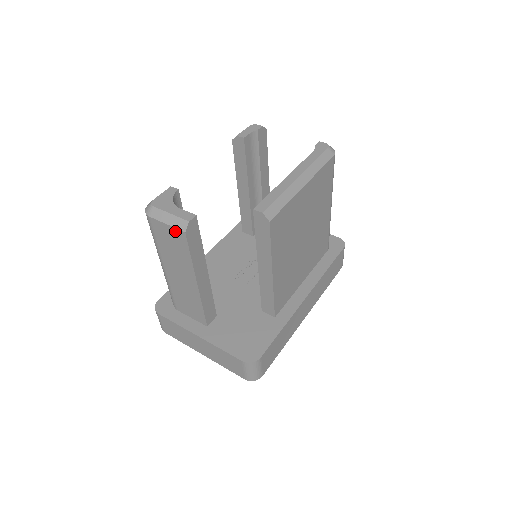
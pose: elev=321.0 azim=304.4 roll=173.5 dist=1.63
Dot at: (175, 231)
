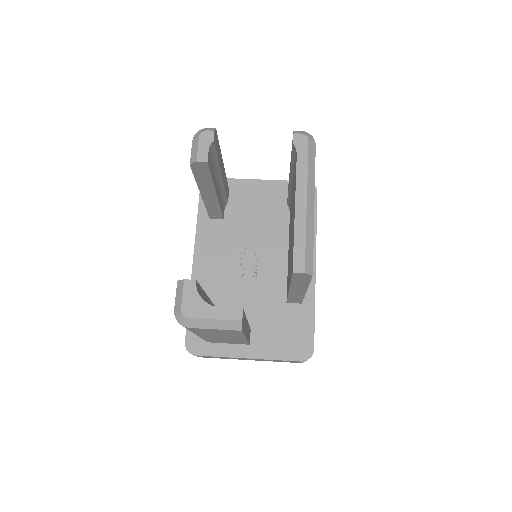
Dot at: occluded
